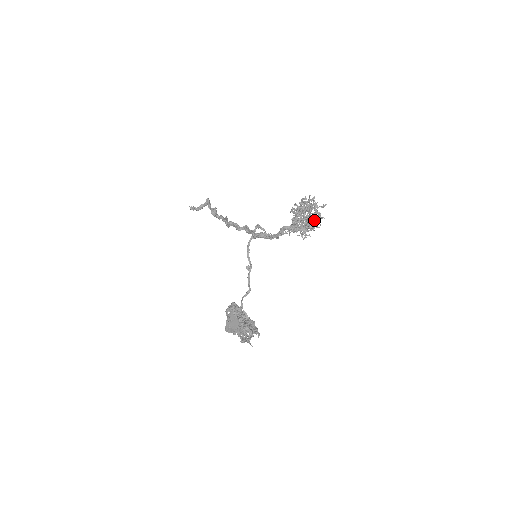
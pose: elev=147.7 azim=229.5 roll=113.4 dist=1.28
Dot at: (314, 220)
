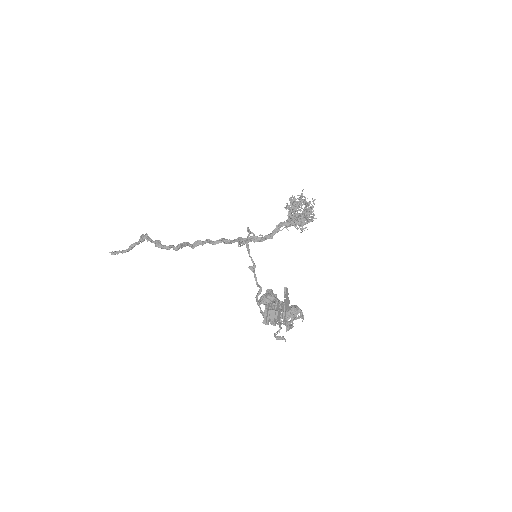
Dot at: (311, 212)
